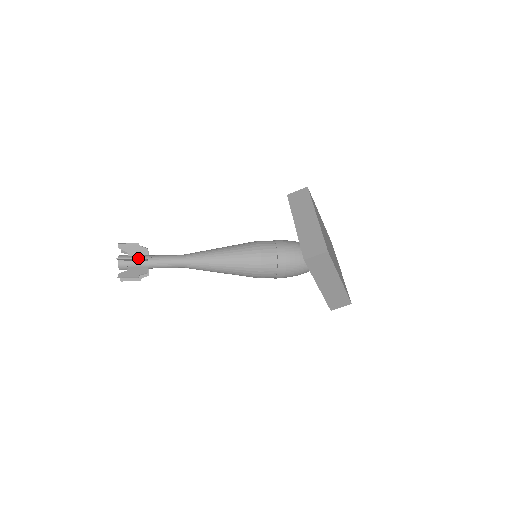
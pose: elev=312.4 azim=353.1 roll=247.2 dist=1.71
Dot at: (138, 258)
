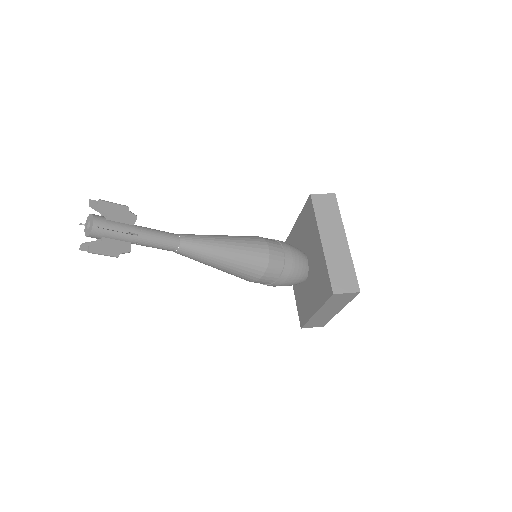
Dot at: (129, 232)
